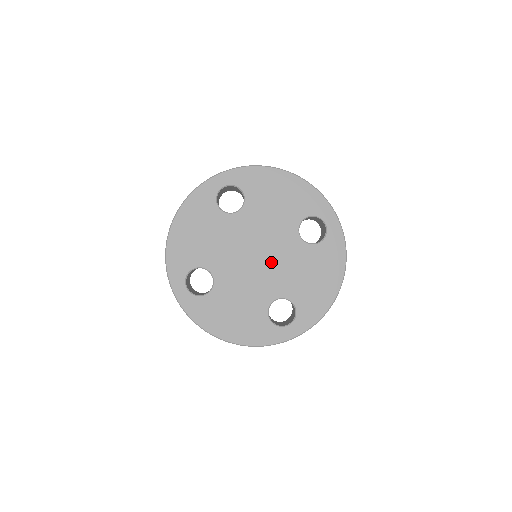
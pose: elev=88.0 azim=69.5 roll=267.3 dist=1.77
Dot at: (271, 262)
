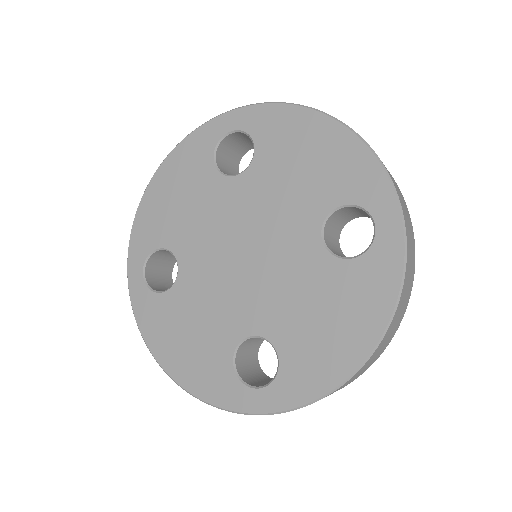
Dot at: (263, 270)
